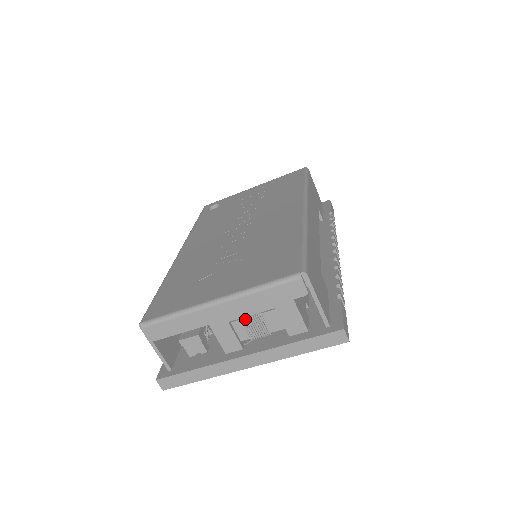
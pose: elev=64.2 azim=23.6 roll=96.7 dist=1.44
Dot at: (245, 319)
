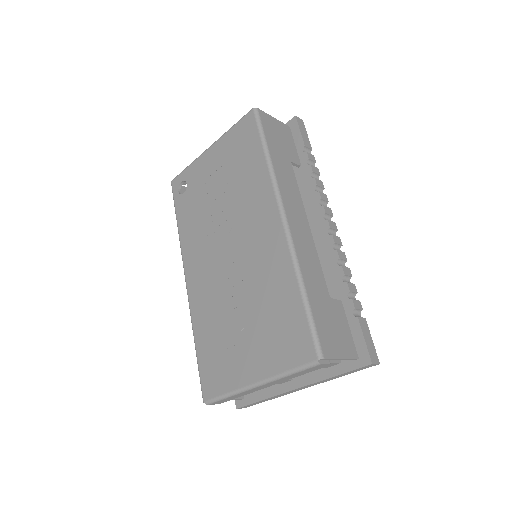
Dot at: occluded
